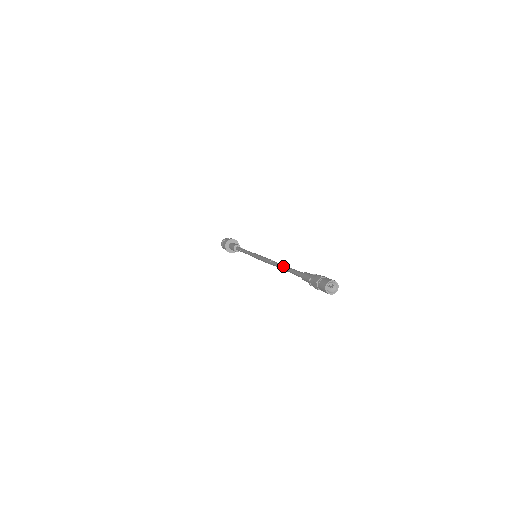
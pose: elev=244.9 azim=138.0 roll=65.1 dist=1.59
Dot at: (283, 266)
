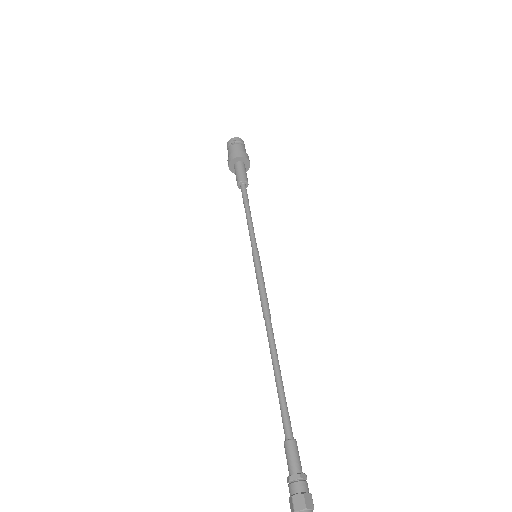
Dot at: (275, 364)
